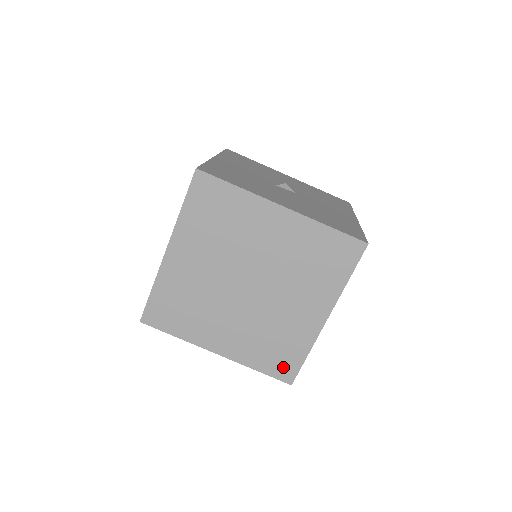
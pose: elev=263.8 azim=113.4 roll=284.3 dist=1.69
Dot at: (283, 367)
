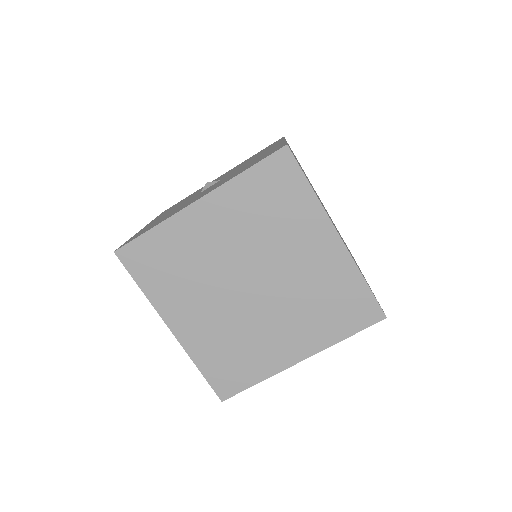
Dot at: (361, 312)
